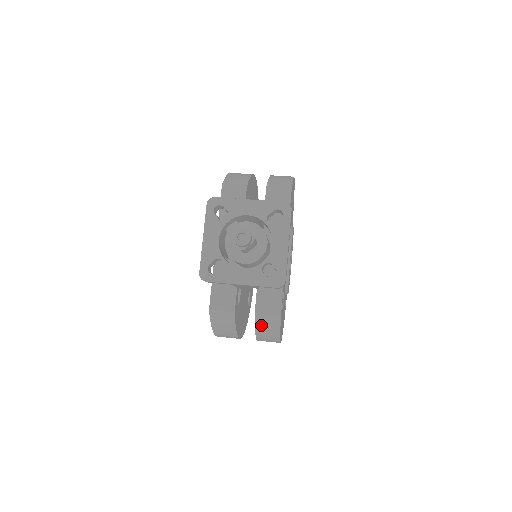
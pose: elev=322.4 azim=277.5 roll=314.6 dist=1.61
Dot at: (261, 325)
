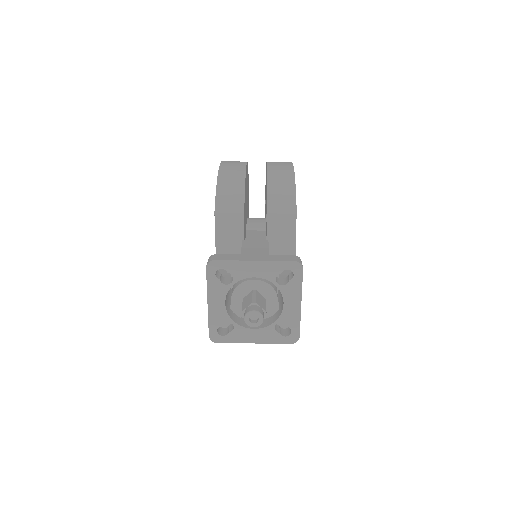
Dot at: occluded
